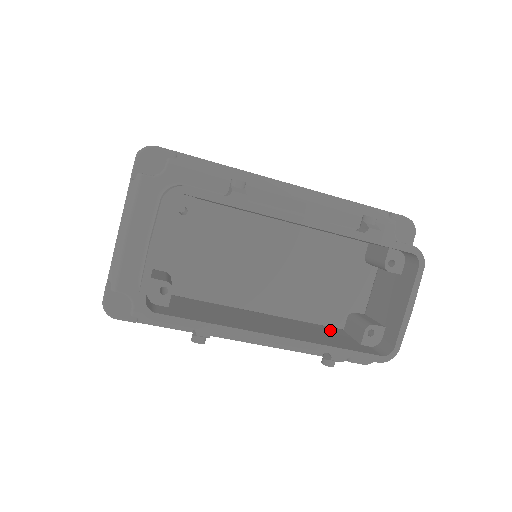
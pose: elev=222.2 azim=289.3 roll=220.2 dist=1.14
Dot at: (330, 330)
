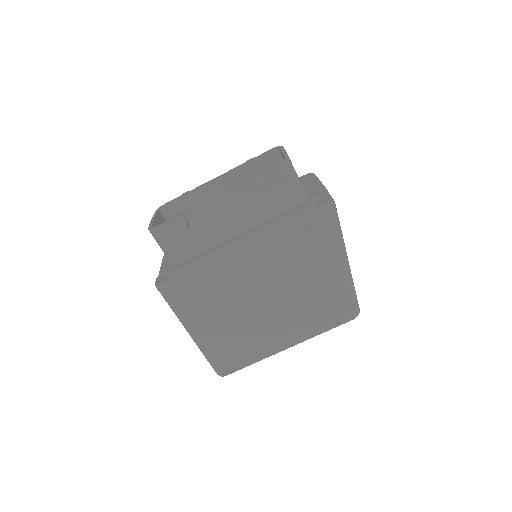
Dot at: (276, 203)
